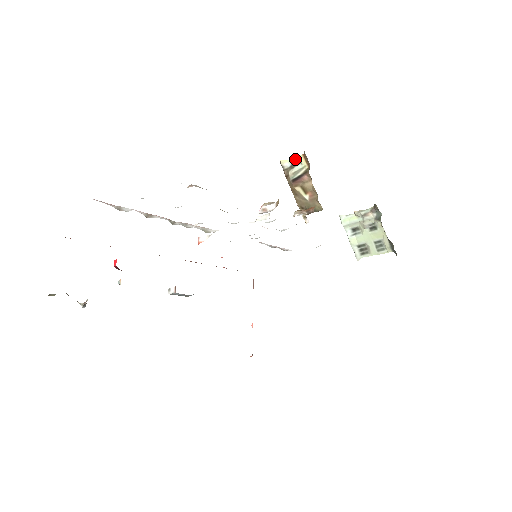
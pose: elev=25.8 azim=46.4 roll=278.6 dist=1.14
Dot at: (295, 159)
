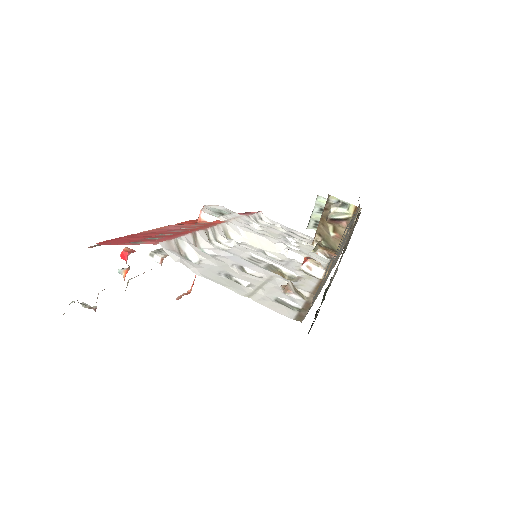
Dot at: (345, 202)
